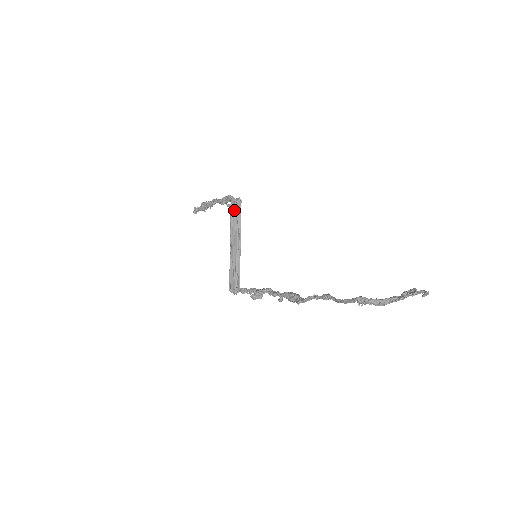
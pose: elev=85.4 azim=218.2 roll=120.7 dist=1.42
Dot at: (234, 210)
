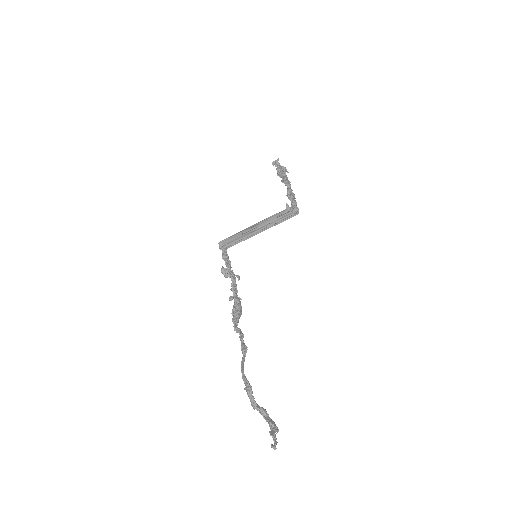
Dot at: (286, 213)
